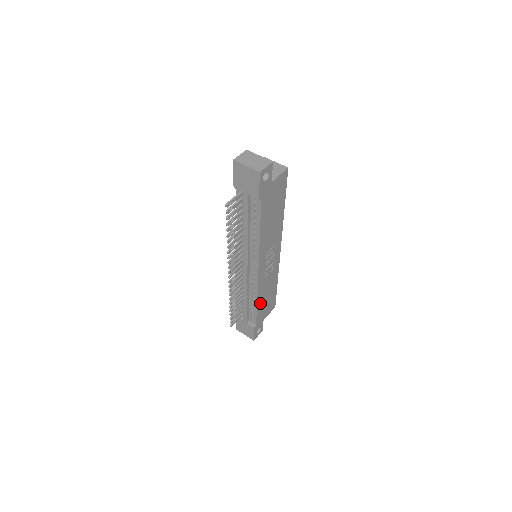
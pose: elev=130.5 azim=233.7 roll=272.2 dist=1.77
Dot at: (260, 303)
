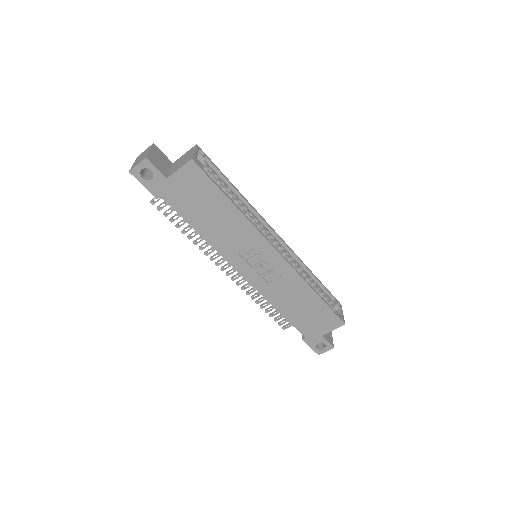
Dot at: (289, 312)
